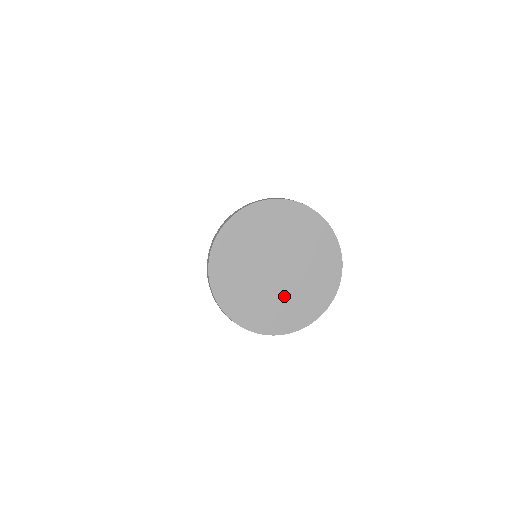
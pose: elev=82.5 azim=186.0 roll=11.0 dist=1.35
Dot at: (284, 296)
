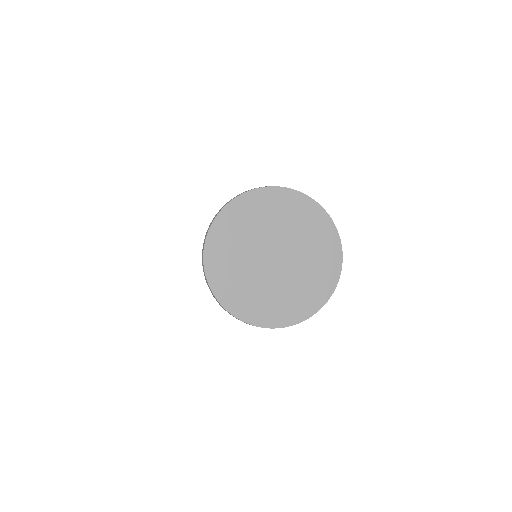
Dot at: (266, 286)
